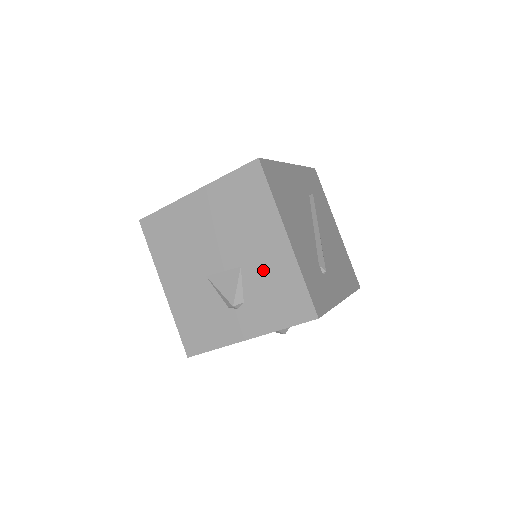
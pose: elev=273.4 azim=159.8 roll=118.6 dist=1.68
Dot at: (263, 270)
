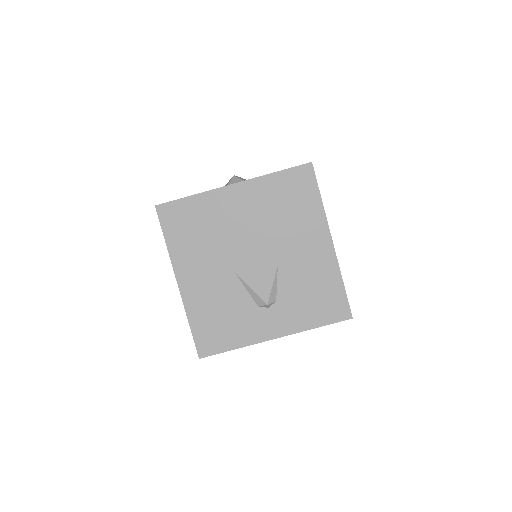
Dot at: (302, 270)
